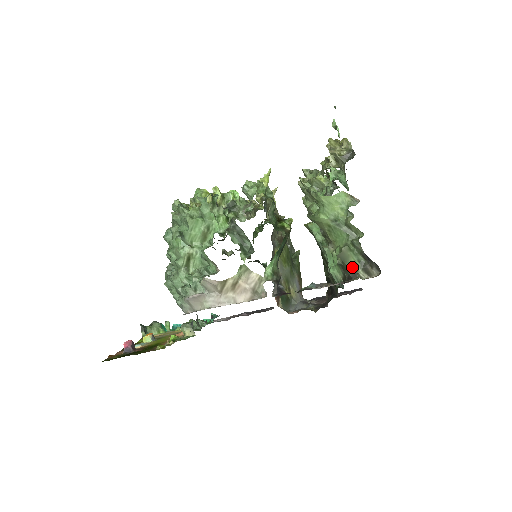
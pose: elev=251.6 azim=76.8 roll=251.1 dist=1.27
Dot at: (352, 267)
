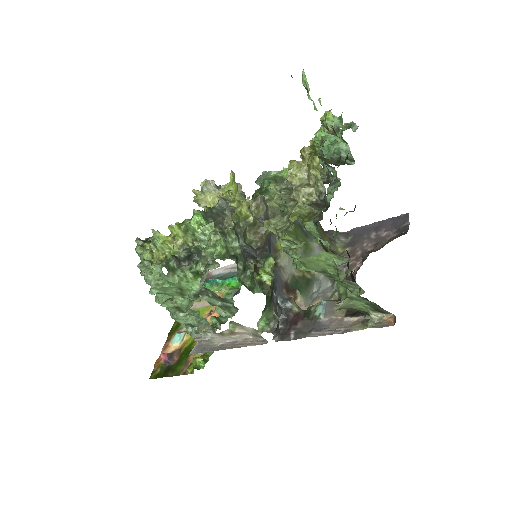
Dot at: (360, 309)
